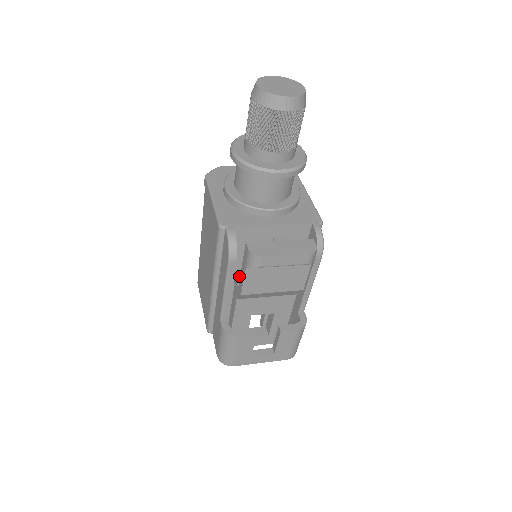
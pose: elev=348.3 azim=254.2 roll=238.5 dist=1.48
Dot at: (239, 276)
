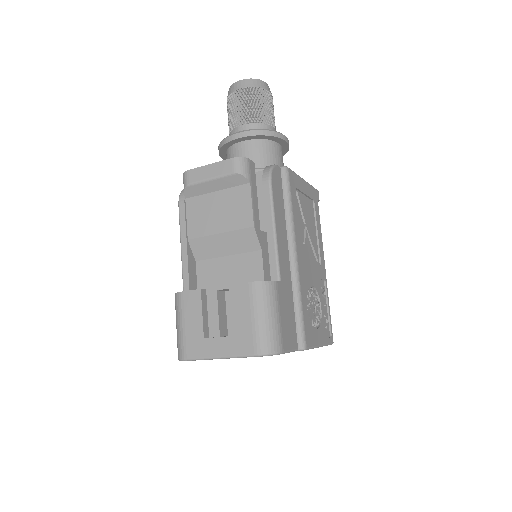
Dot at: occluded
